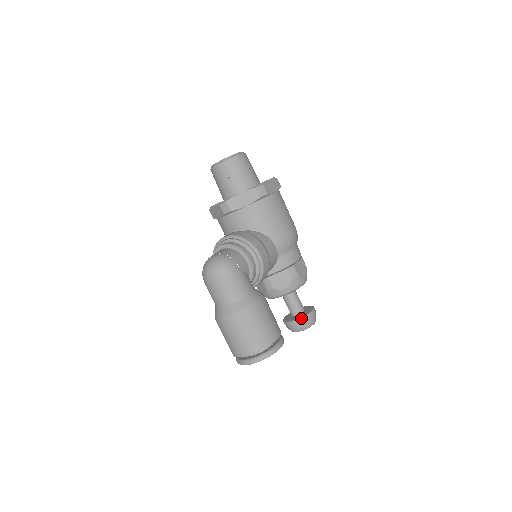
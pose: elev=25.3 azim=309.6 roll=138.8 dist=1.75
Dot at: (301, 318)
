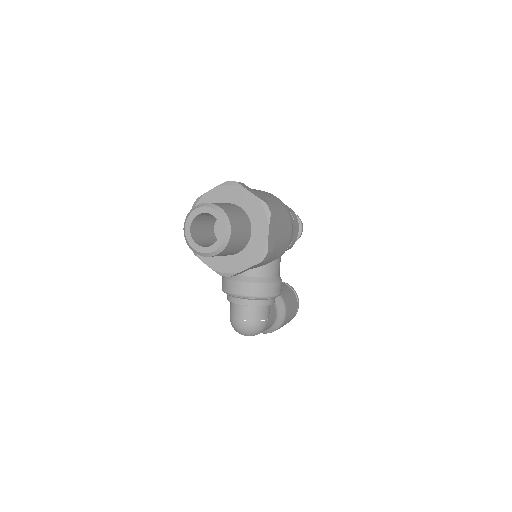
Dot at: occluded
